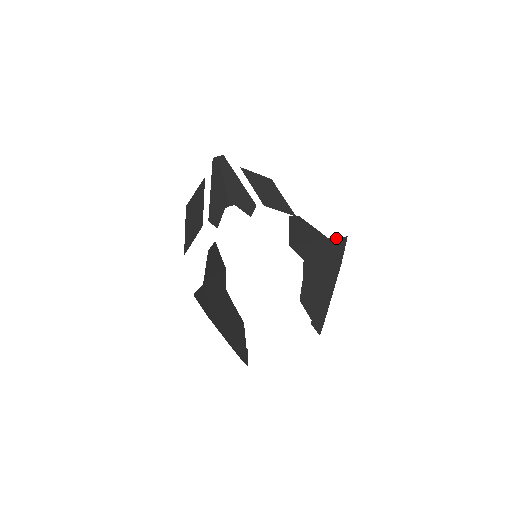
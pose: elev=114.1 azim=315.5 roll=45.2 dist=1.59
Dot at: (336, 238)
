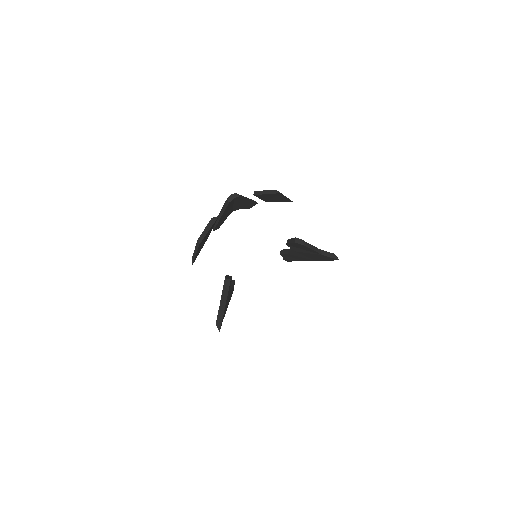
Dot at: (330, 257)
